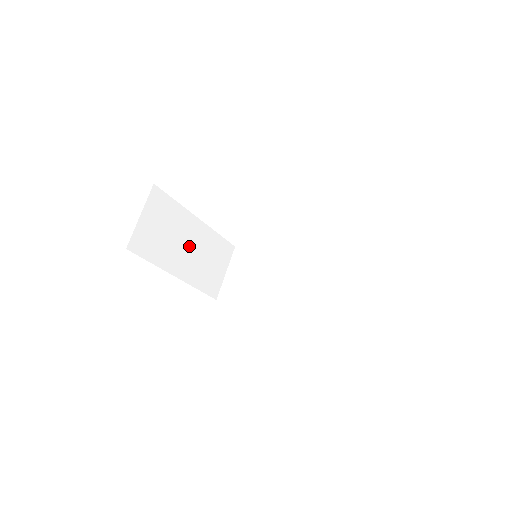
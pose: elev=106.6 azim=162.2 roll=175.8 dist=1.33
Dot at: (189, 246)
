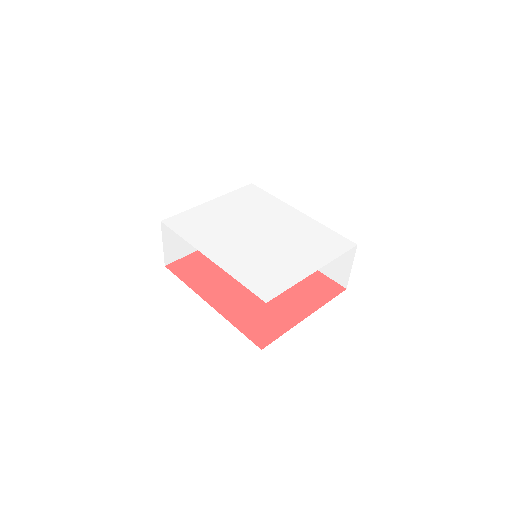
Dot at: occluded
